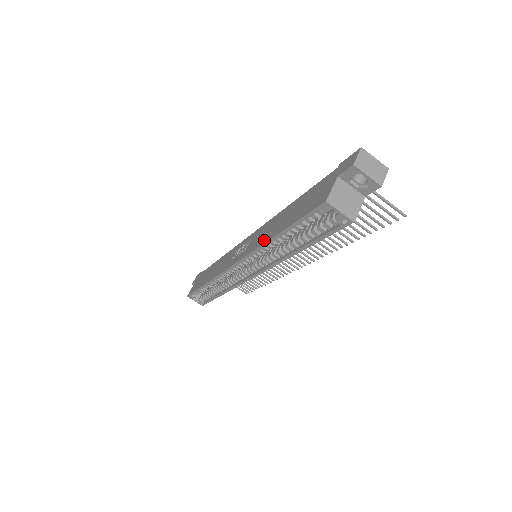
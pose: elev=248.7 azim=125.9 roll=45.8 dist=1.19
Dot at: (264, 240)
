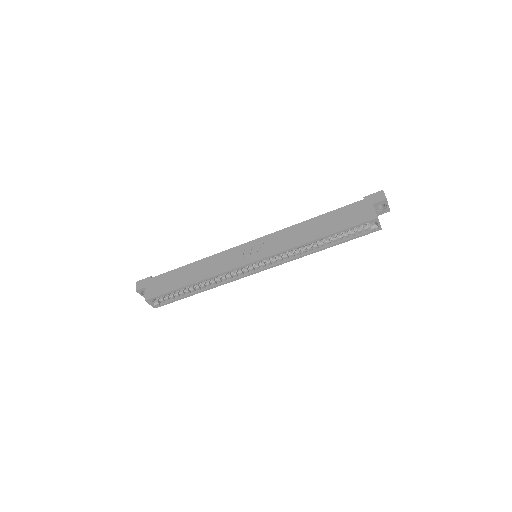
Dot at: (300, 242)
